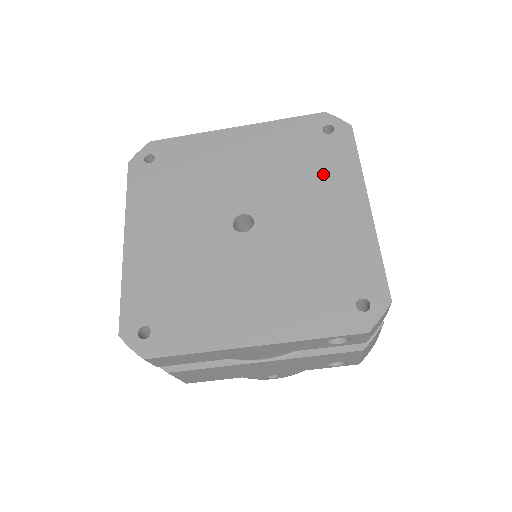
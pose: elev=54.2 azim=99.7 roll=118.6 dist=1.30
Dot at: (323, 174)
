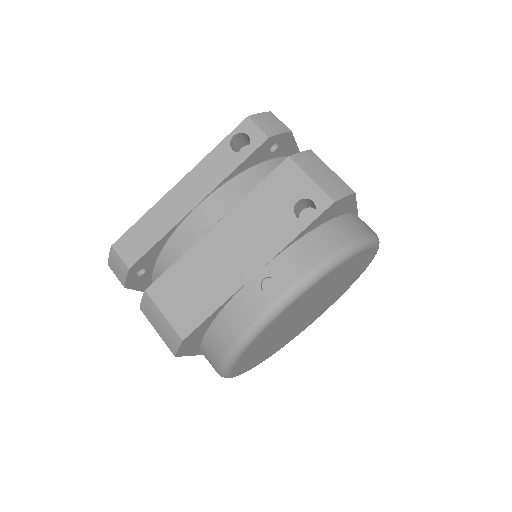
Dot at: occluded
